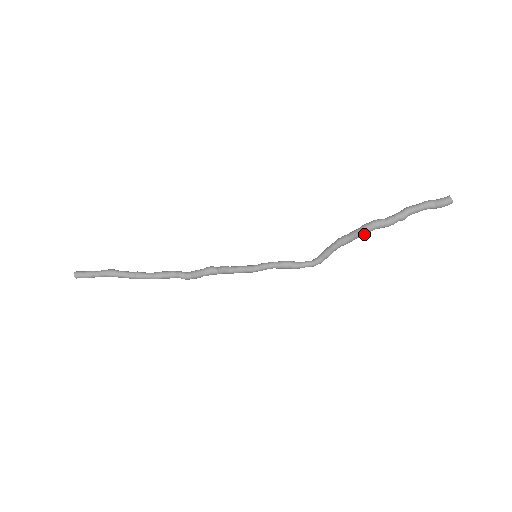
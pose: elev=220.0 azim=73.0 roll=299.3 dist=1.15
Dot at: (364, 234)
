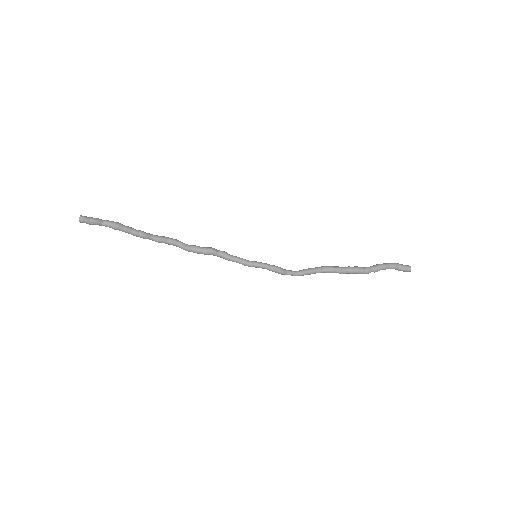
Dot at: (346, 273)
